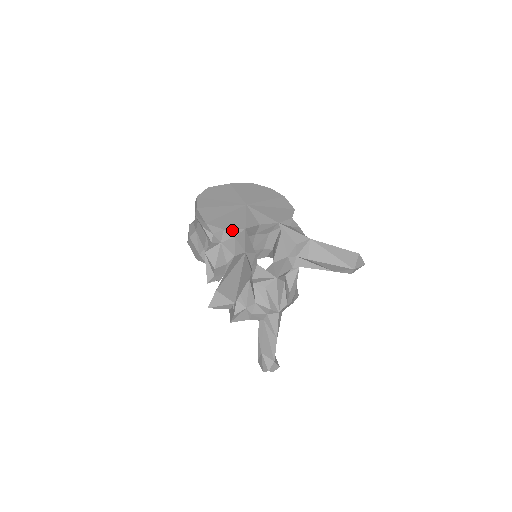
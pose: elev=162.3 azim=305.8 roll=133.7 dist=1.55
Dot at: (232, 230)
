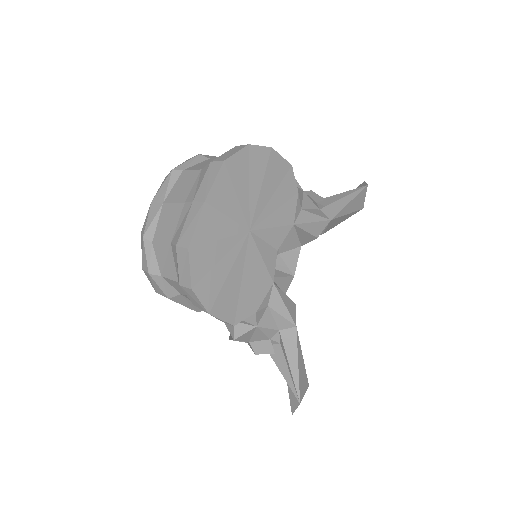
Dot at: (263, 302)
